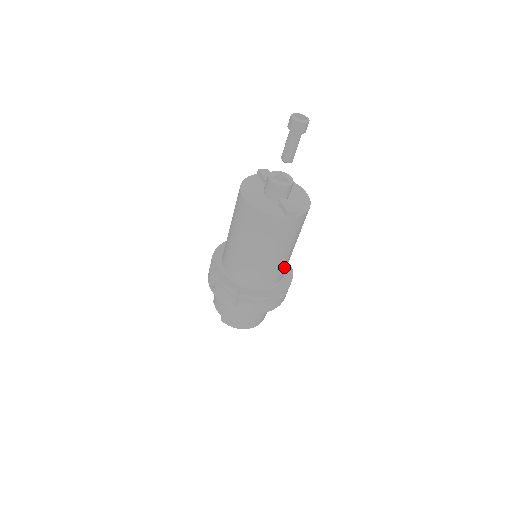
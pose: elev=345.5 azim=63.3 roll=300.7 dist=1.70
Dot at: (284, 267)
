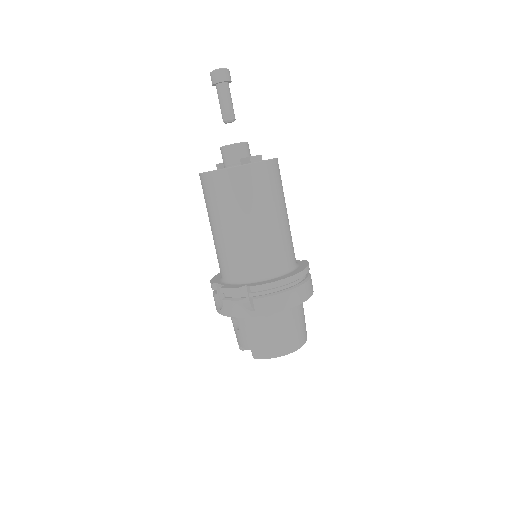
Dot at: (287, 243)
